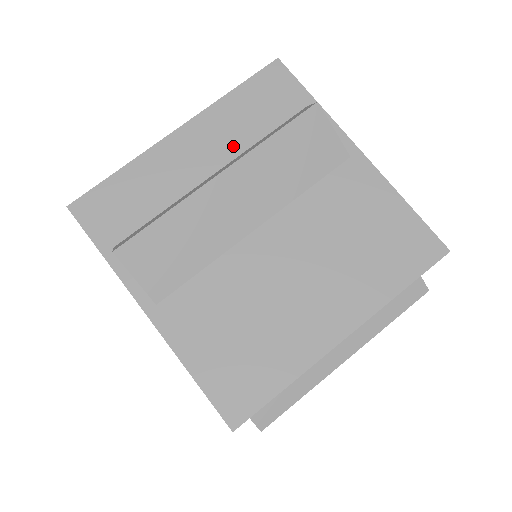
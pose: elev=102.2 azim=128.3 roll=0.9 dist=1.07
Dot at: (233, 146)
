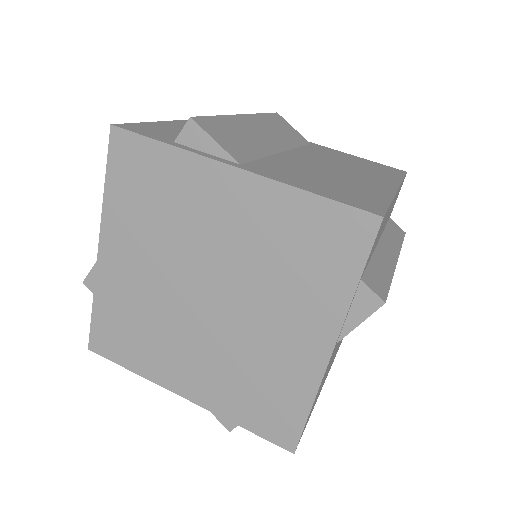
Dot at: occluded
